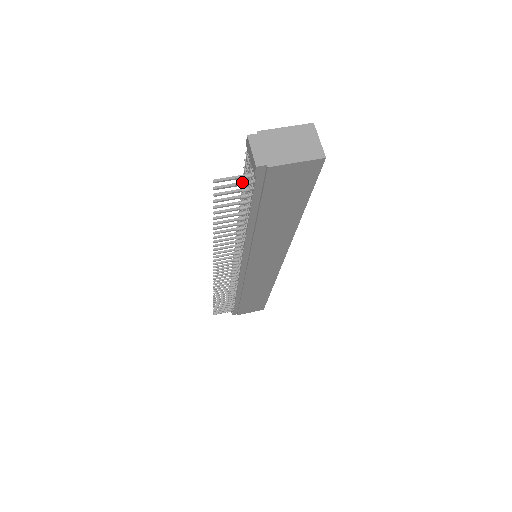
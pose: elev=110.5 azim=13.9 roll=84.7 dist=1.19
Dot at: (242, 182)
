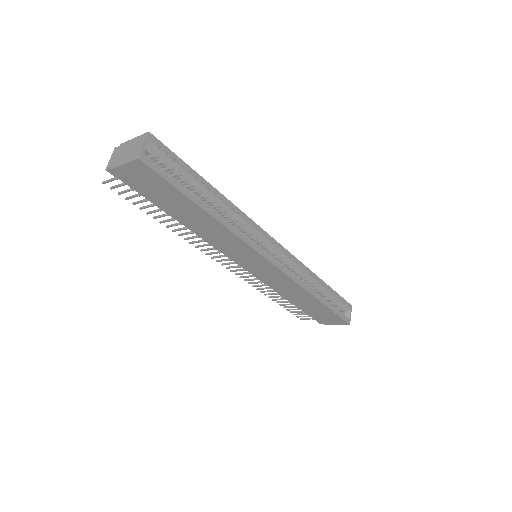
Dot at: (122, 183)
